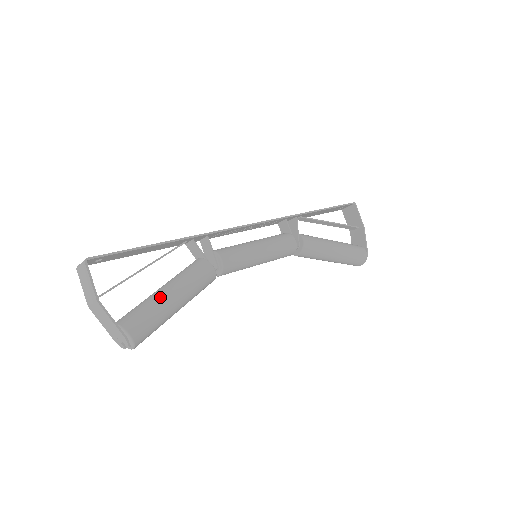
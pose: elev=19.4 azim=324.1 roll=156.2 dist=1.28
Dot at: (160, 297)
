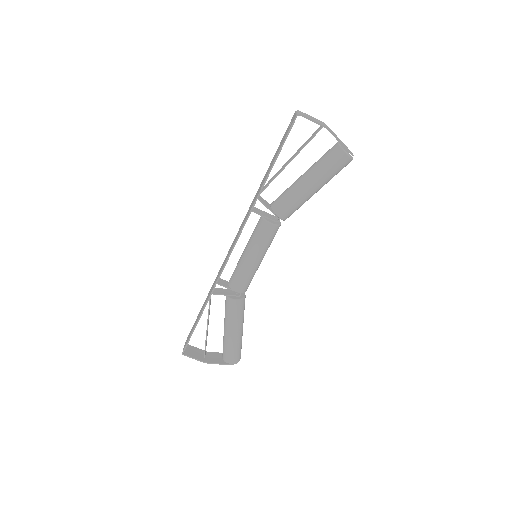
Dot at: (227, 338)
